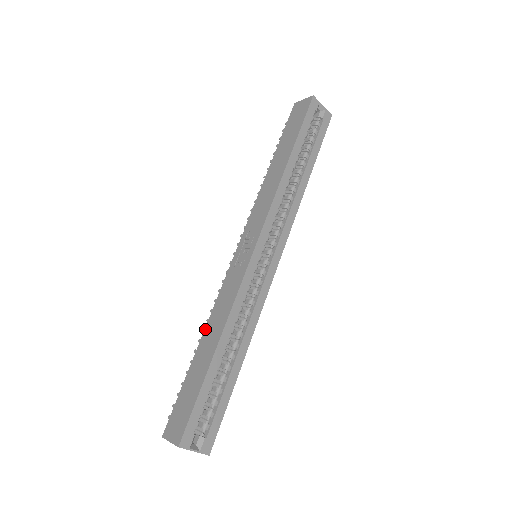
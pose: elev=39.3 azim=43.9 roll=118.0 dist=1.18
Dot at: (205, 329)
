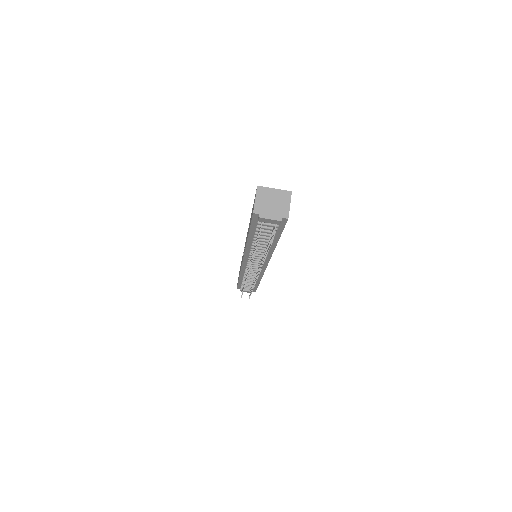
Dot at: (246, 243)
